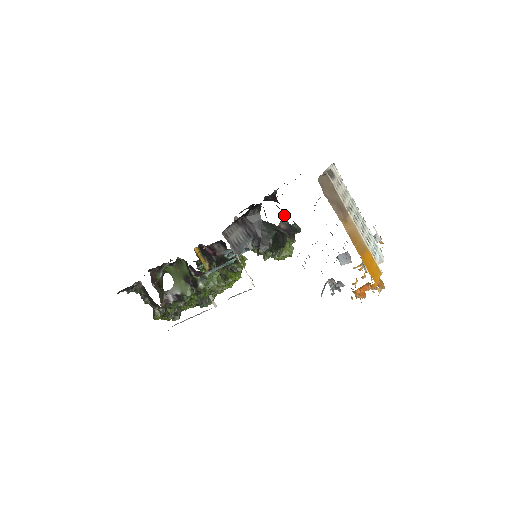
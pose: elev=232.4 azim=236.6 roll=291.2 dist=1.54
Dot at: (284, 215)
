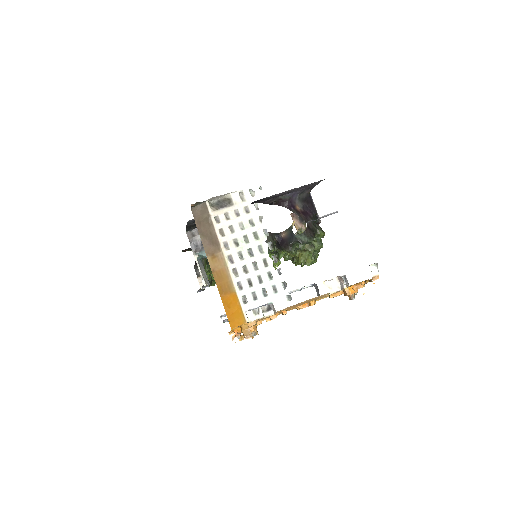
Dot at: (293, 222)
